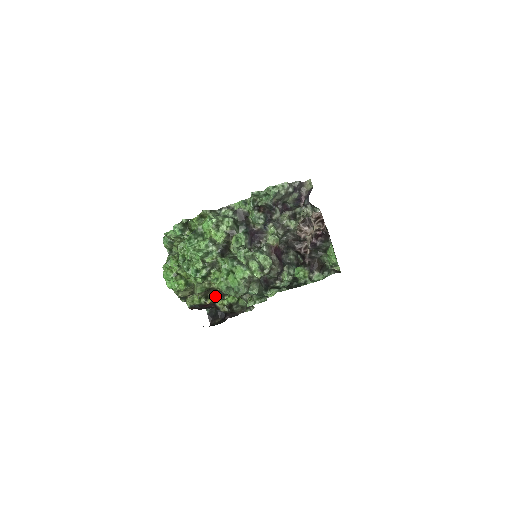
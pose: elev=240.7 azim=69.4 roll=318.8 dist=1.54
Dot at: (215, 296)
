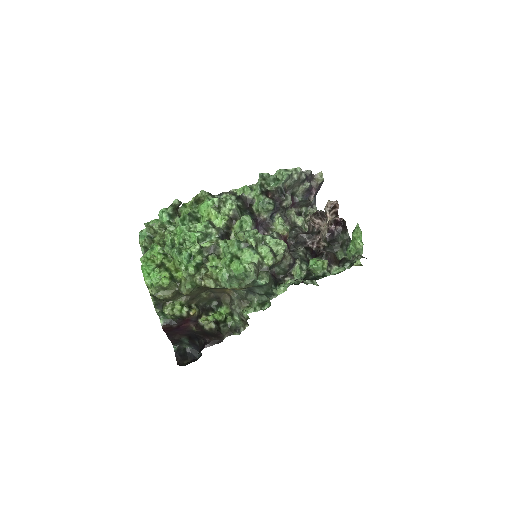
Dot at: (199, 309)
